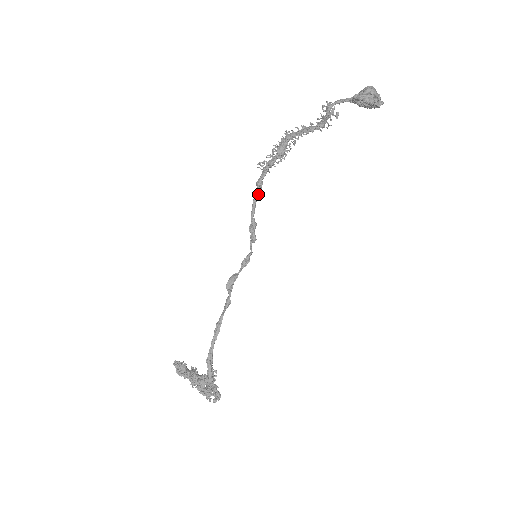
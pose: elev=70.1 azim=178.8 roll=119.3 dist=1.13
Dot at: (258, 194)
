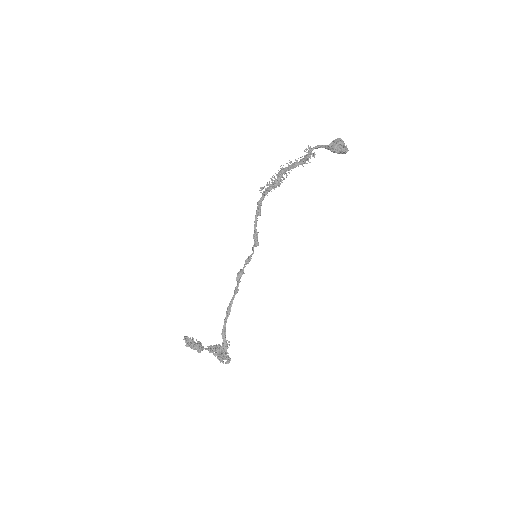
Dot at: (259, 211)
